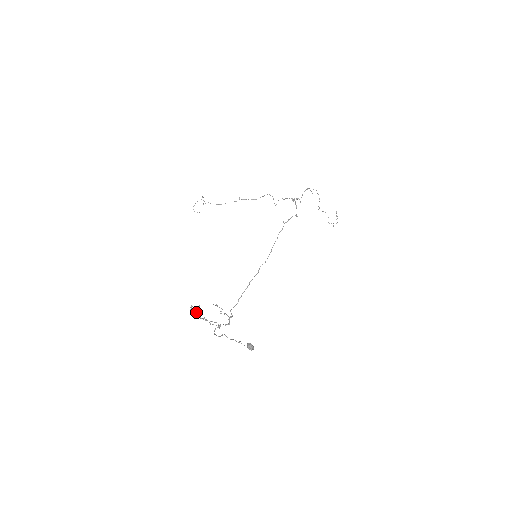
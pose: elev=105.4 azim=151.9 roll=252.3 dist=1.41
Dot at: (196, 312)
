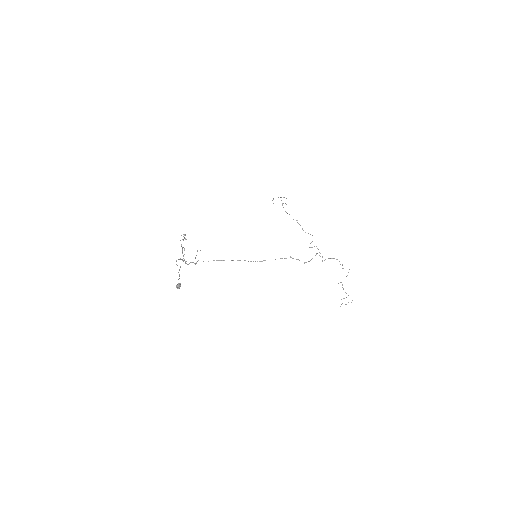
Dot at: (183, 240)
